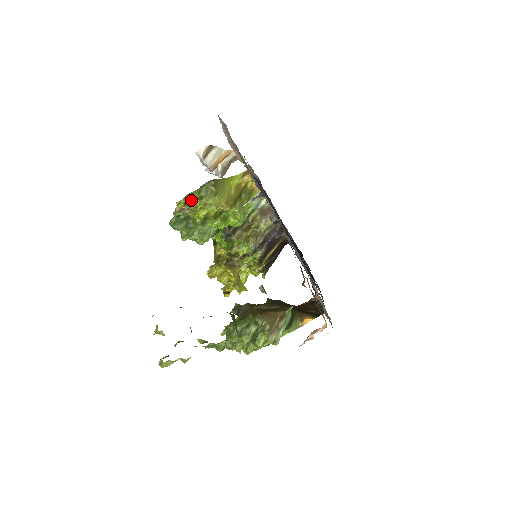
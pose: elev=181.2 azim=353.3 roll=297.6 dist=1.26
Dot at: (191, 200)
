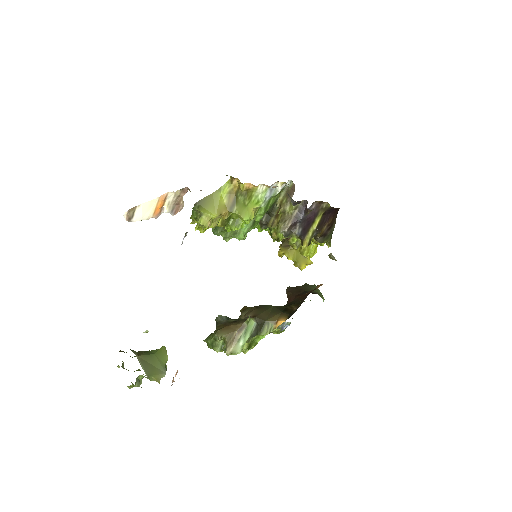
Dot at: occluded
